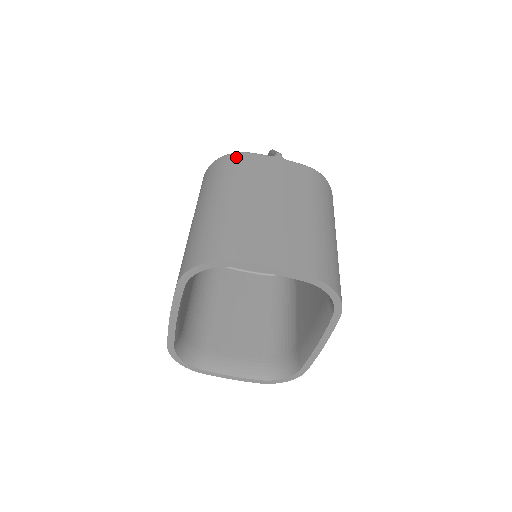
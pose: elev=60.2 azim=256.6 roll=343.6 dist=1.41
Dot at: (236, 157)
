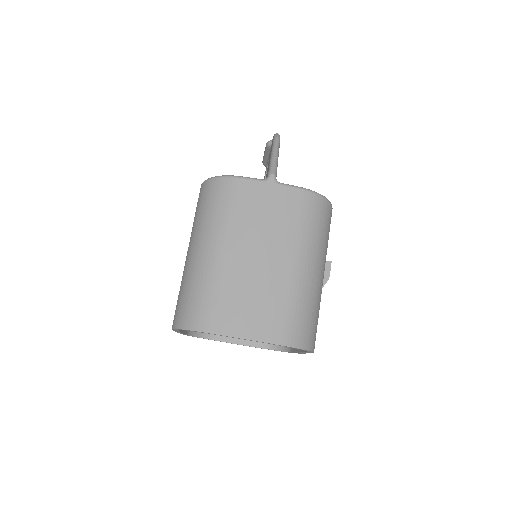
Dot at: (226, 185)
